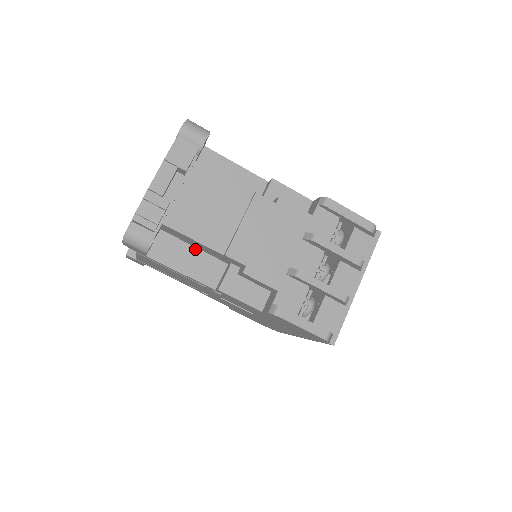
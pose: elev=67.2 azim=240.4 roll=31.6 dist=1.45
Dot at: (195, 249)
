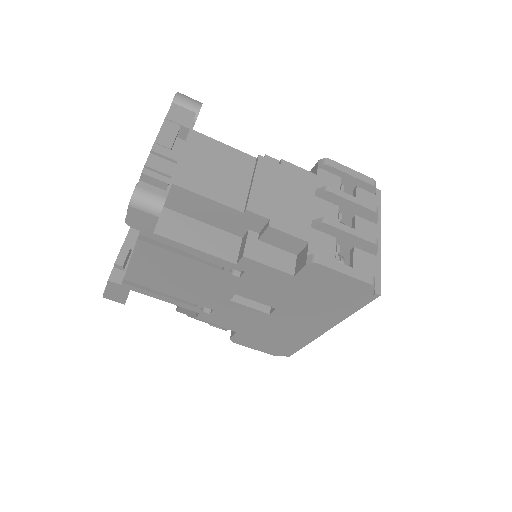
Dot at: (204, 225)
